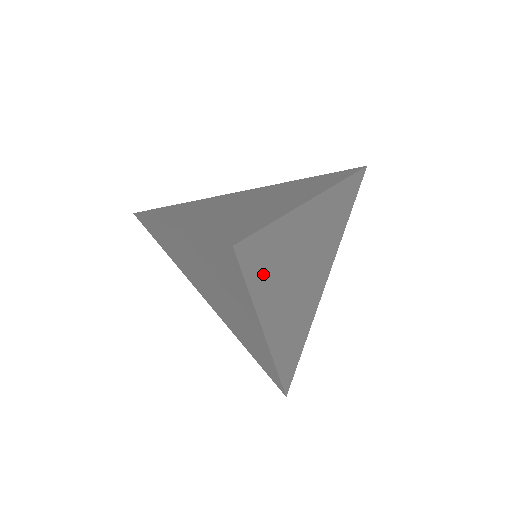
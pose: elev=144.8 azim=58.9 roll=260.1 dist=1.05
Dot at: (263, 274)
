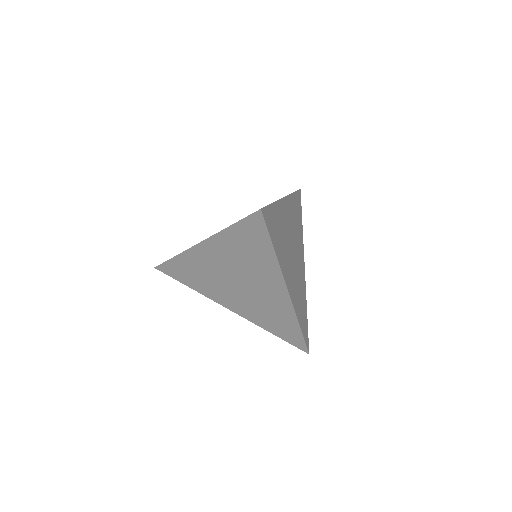
Dot at: (275, 237)
